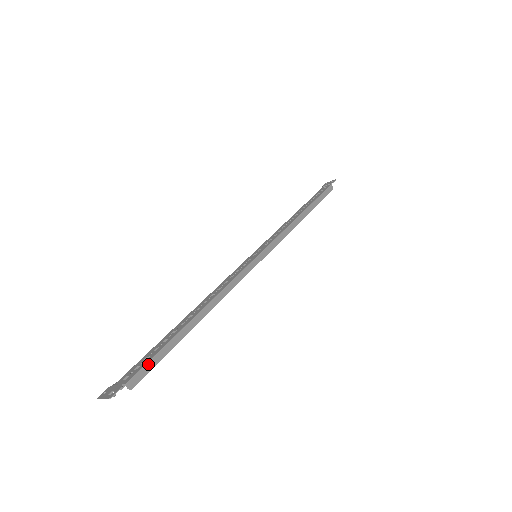
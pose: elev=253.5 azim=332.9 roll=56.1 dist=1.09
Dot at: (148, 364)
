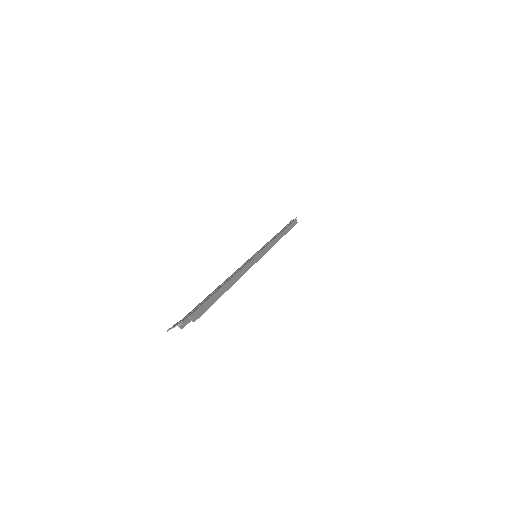
Dot at: (202, 307)
